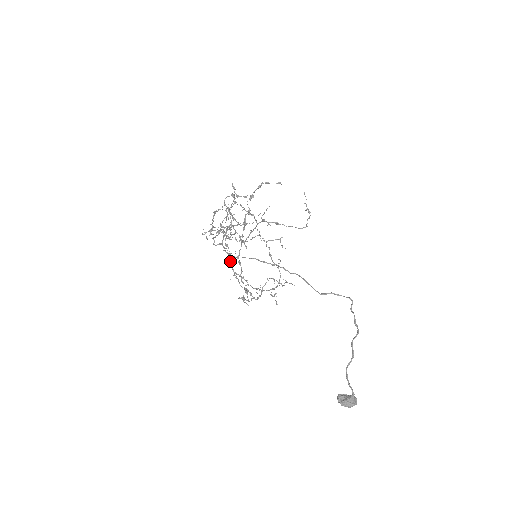
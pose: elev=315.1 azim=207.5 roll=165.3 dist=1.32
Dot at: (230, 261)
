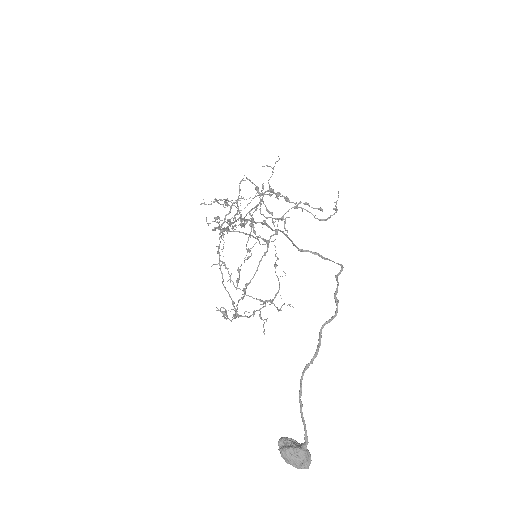
Dot at: occluded
